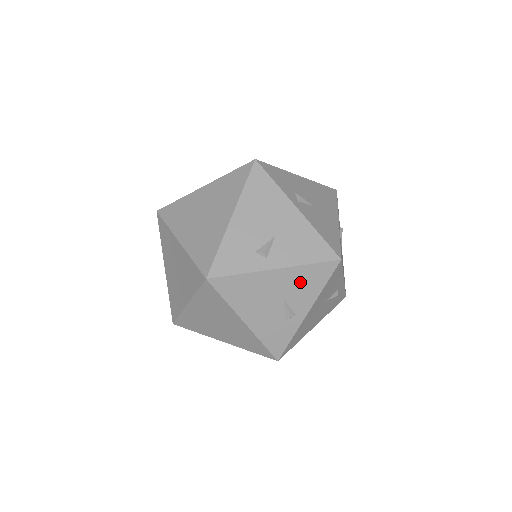
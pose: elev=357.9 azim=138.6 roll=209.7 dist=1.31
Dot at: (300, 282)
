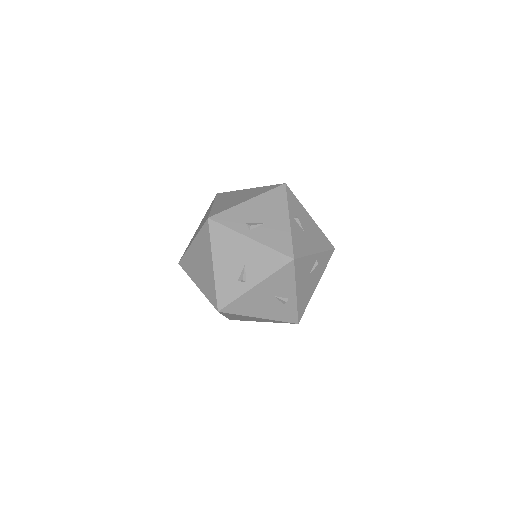
Dot at: (261, 258)
